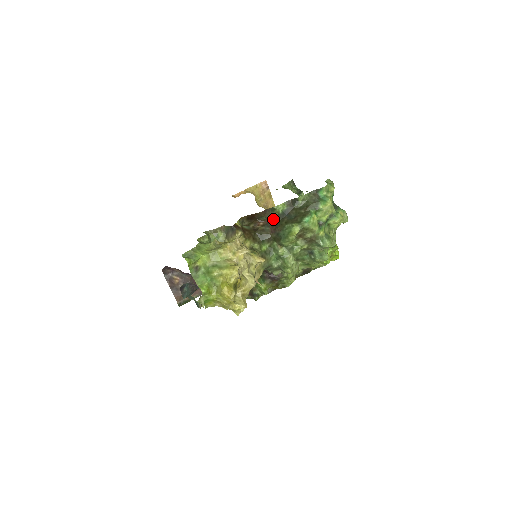
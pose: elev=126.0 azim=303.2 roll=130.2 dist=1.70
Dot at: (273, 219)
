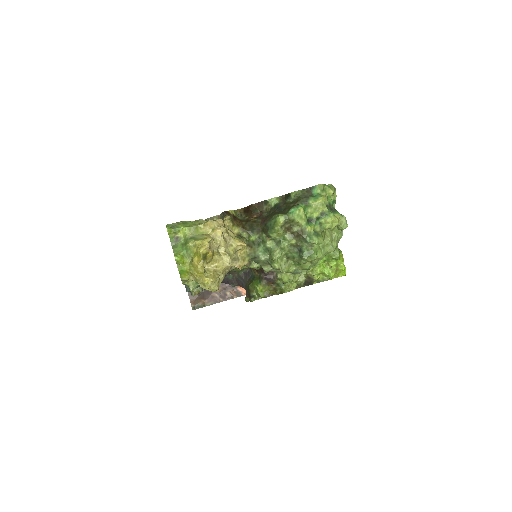
Dot at: (266, 212)
